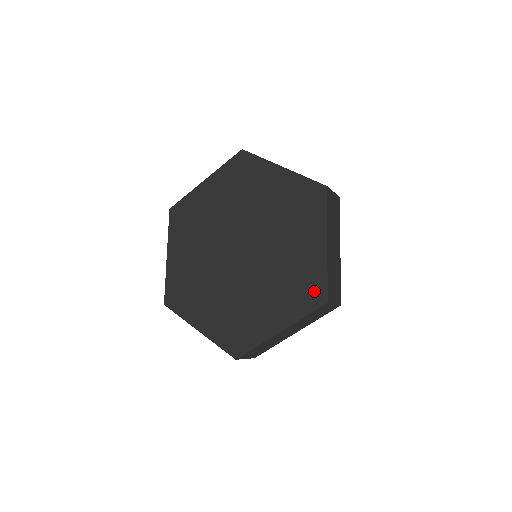
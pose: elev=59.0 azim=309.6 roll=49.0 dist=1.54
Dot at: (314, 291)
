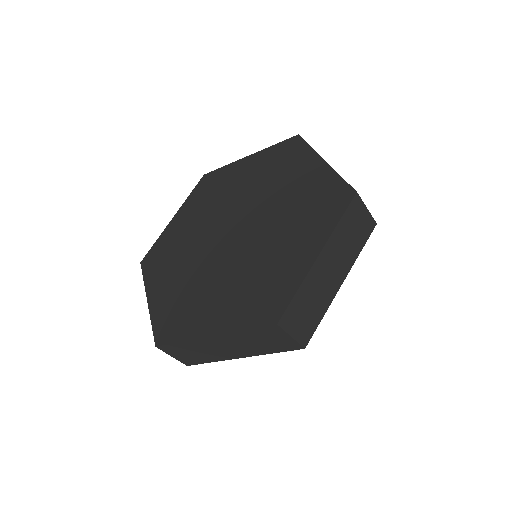
Dot at: (335, 196)
